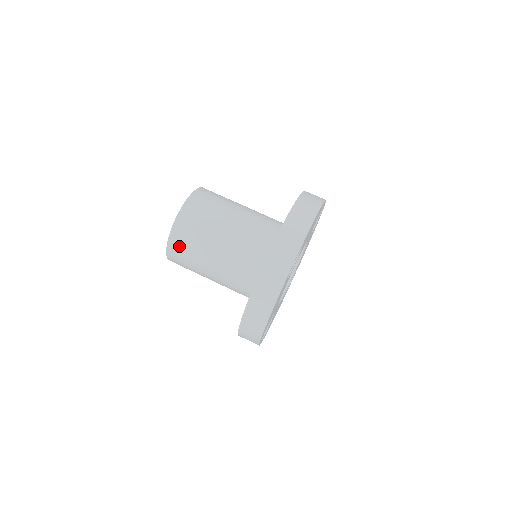
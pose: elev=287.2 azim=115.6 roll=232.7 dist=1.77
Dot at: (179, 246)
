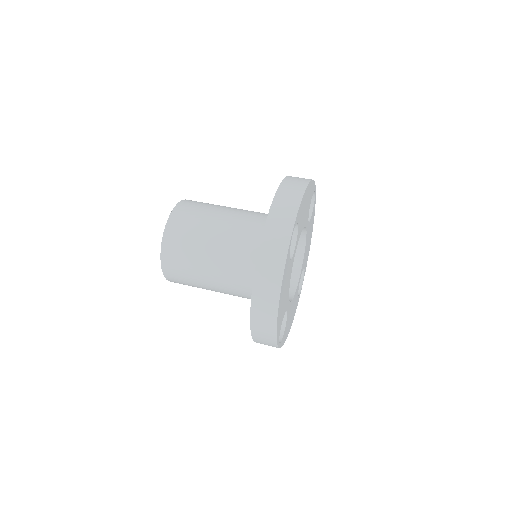
Dot at: (173, 258)
